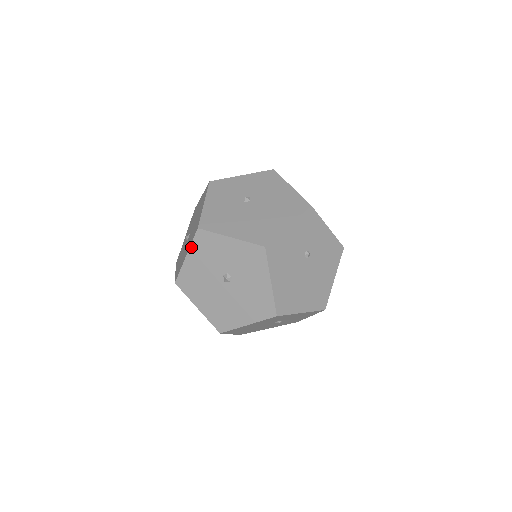
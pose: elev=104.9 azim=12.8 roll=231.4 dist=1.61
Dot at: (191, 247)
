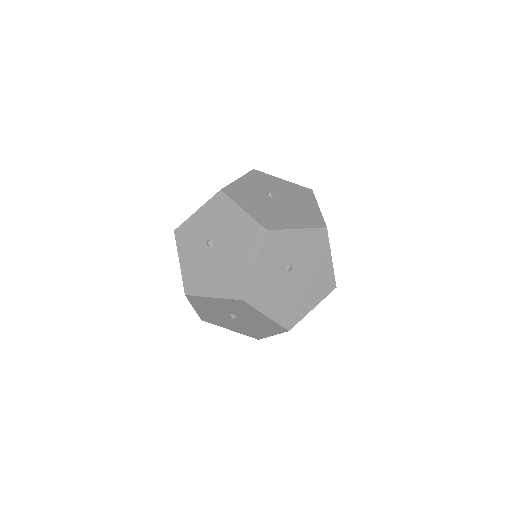
Dot at: (192, 304)
